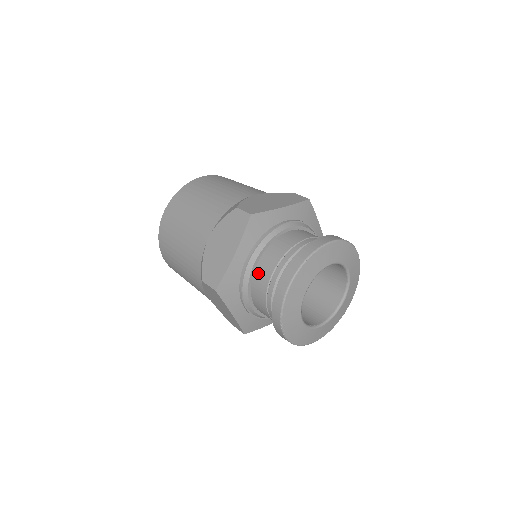
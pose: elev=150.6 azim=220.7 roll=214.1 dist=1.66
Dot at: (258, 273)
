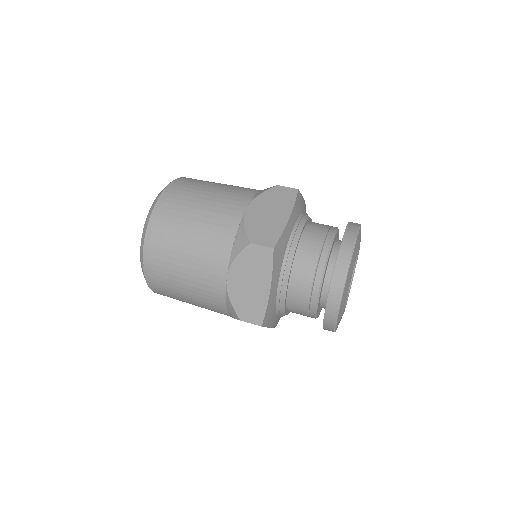
Dot at: (293, 293)
